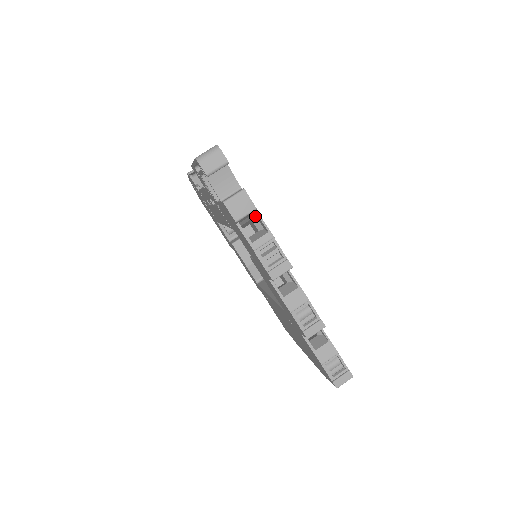
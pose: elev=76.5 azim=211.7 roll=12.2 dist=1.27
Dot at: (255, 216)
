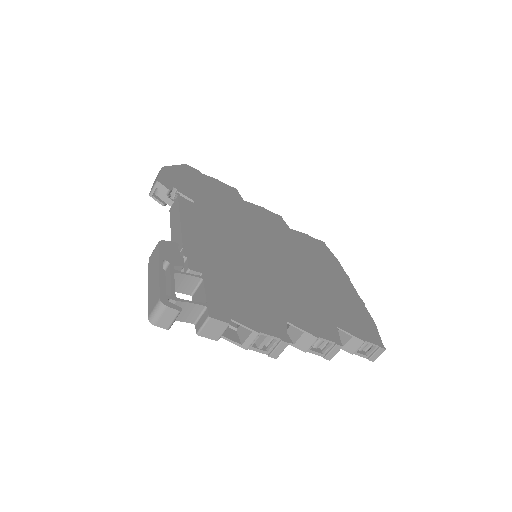
Dot at: (233, 313)
